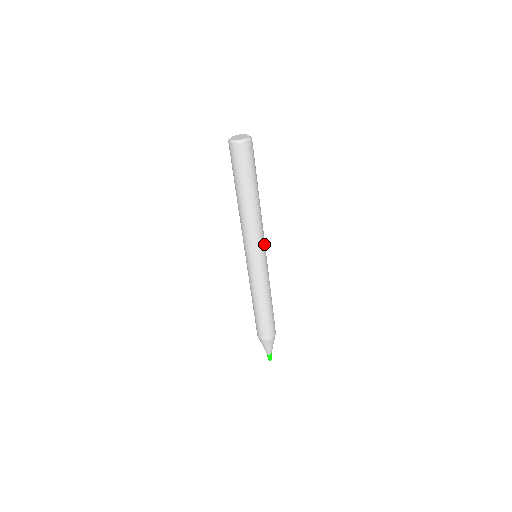
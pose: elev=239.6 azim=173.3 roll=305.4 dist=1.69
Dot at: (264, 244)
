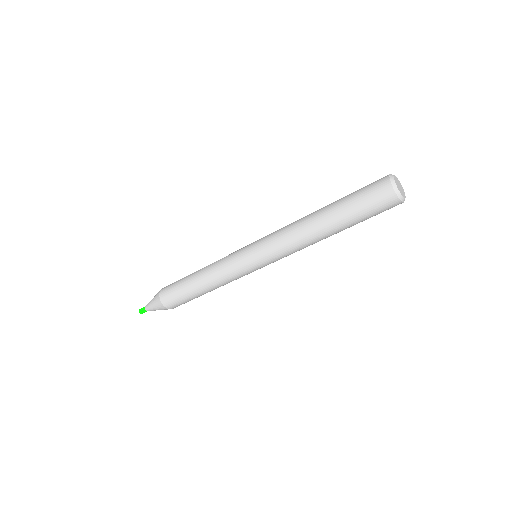
Dot at: occluded
